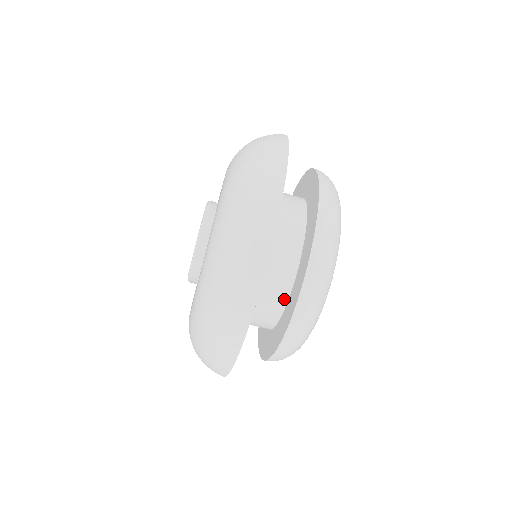
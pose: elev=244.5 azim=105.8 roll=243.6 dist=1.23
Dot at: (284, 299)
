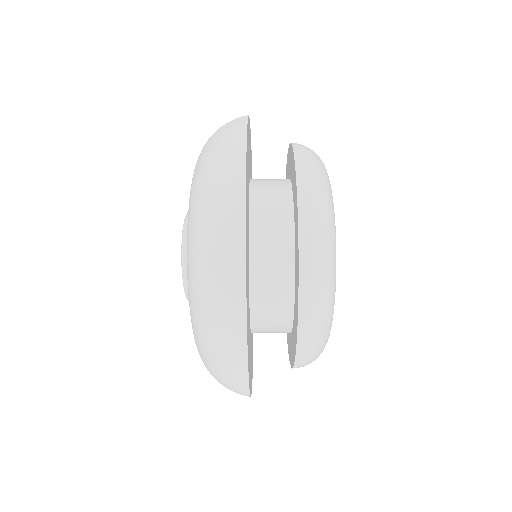
Dot at: (289, 305)
